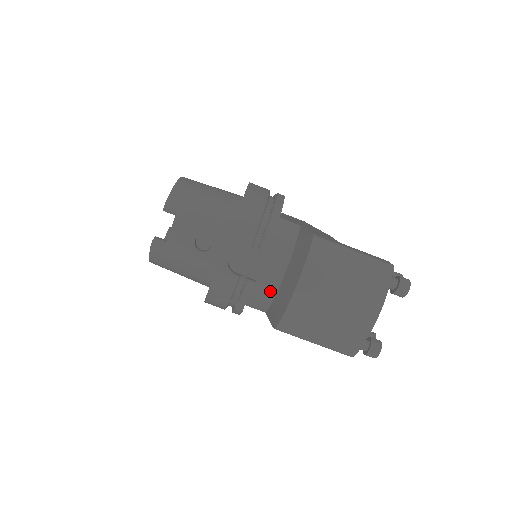
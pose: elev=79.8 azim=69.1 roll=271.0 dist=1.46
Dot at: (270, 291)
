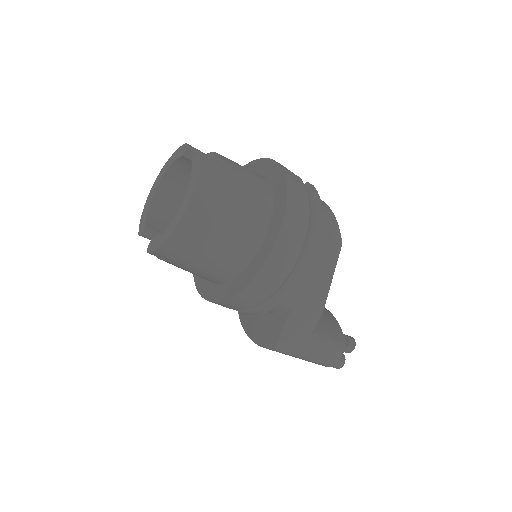
Dot at: occluded
